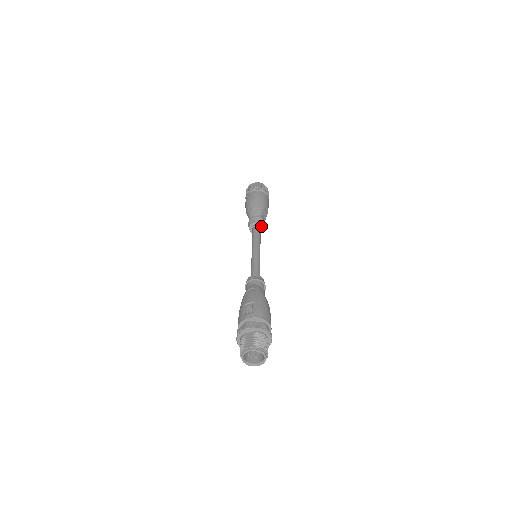
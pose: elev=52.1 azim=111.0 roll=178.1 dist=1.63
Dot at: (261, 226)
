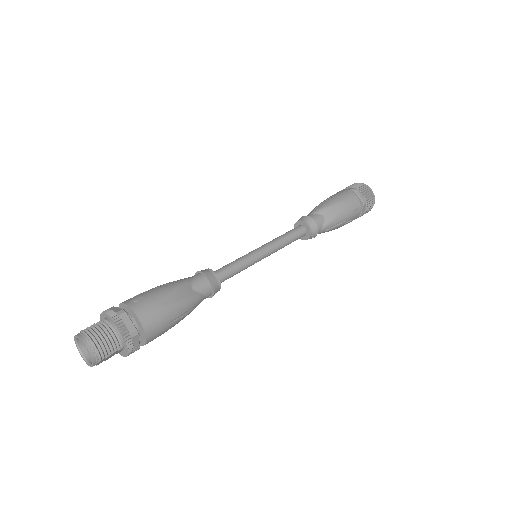
Dot at: (306, 226)
